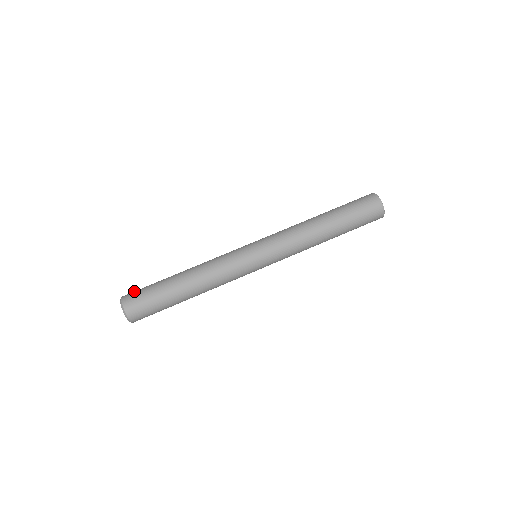
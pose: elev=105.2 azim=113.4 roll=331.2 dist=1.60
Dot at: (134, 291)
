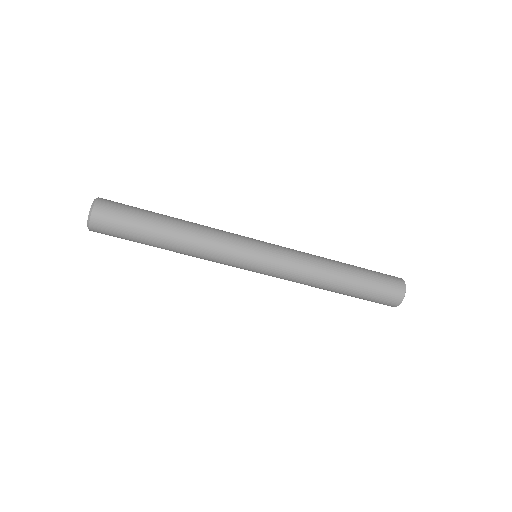
Dot at: (107, 222)
